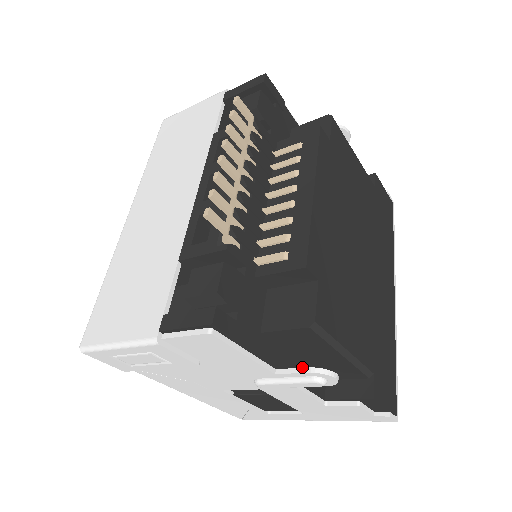
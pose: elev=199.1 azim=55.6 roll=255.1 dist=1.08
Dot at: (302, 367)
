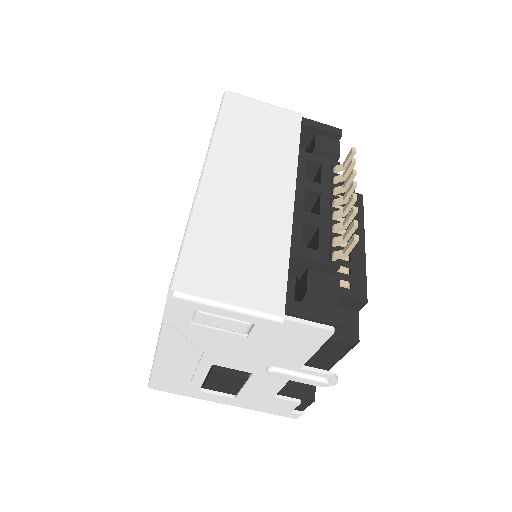
Dot at: occluded
